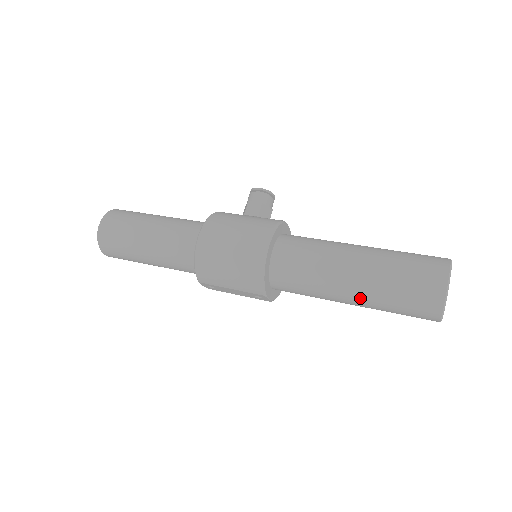
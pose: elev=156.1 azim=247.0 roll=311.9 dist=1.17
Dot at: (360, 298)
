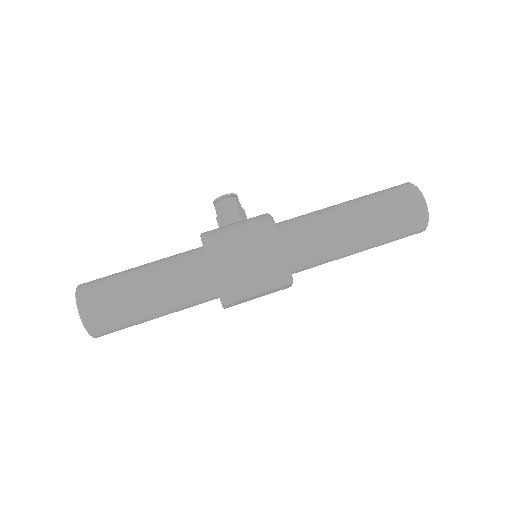
Dot at: (368, 244)
